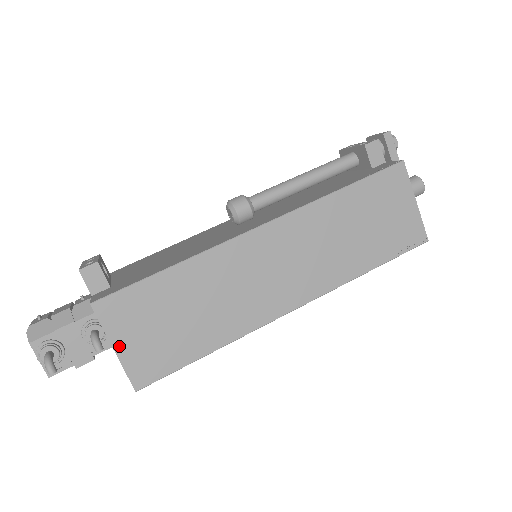
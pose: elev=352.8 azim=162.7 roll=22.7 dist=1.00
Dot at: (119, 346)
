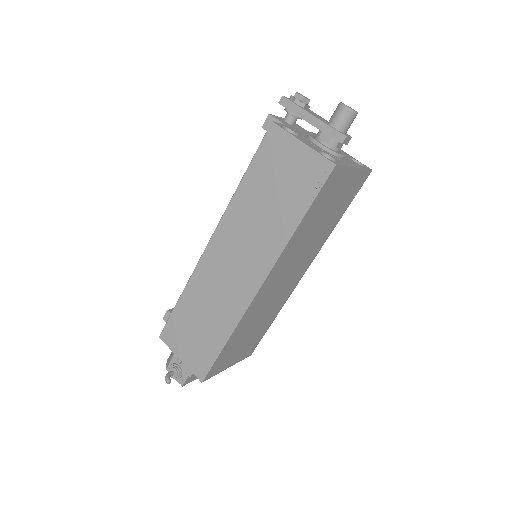
Dot at: (181, 356)
